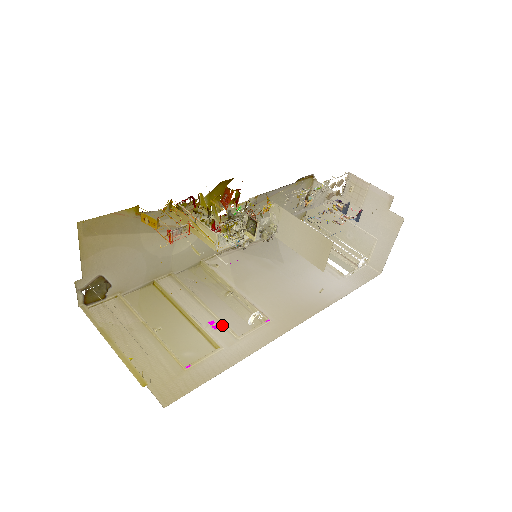
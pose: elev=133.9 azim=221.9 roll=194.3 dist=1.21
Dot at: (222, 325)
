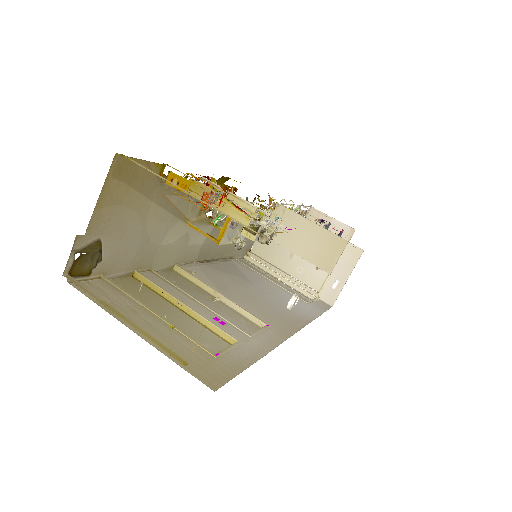
Dot at: (228, 323)
